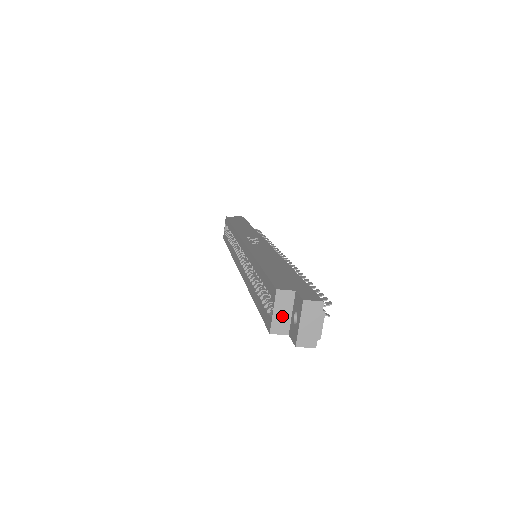
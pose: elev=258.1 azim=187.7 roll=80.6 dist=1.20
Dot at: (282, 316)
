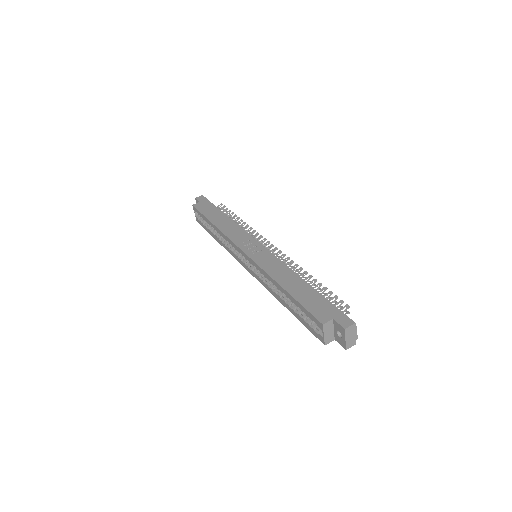
Dot at: (329, 334)
